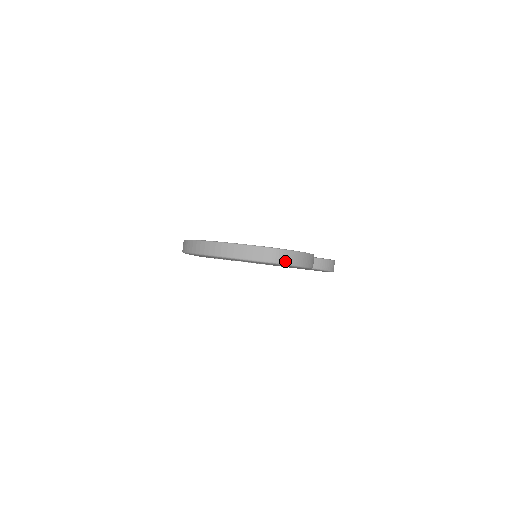
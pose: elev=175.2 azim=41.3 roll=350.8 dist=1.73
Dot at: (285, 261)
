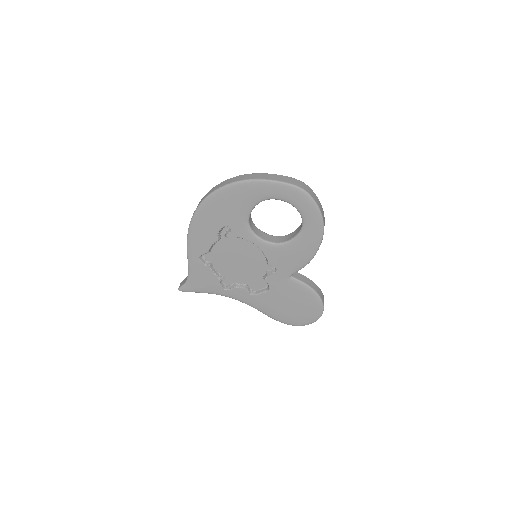
Dot at: (309, 192)
